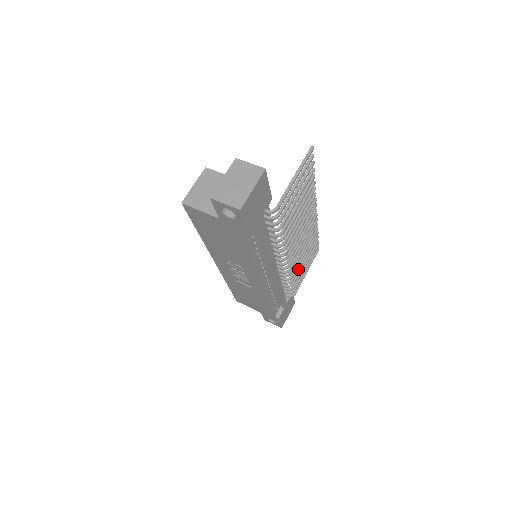
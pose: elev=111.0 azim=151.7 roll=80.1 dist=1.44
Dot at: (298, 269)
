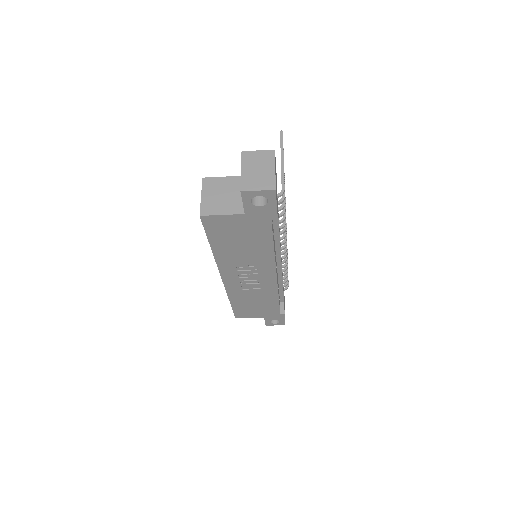
Dot at: occluded
